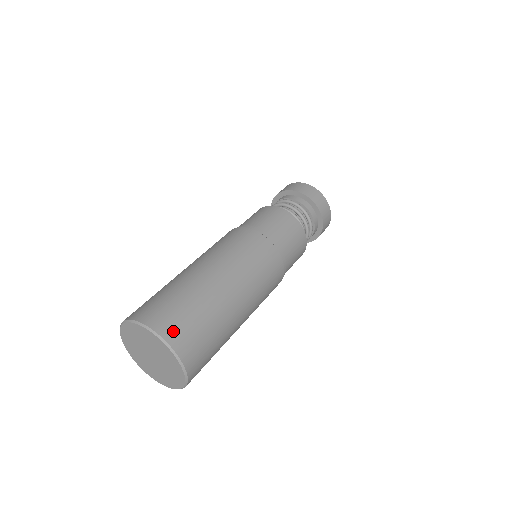
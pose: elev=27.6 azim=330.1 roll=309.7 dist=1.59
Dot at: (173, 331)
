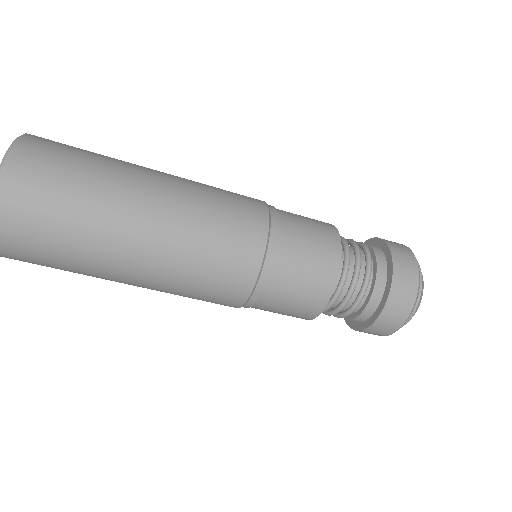
Dot at: (40, 141)
